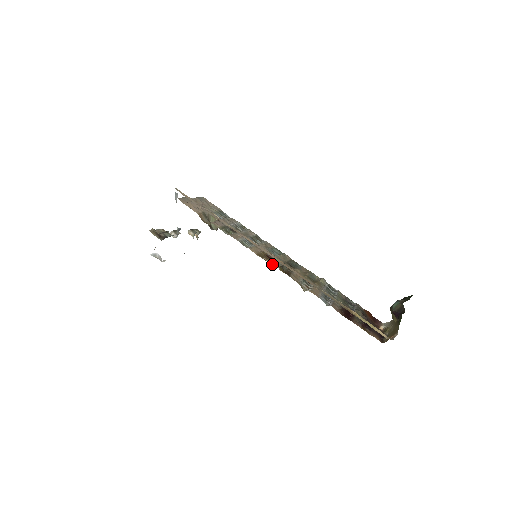
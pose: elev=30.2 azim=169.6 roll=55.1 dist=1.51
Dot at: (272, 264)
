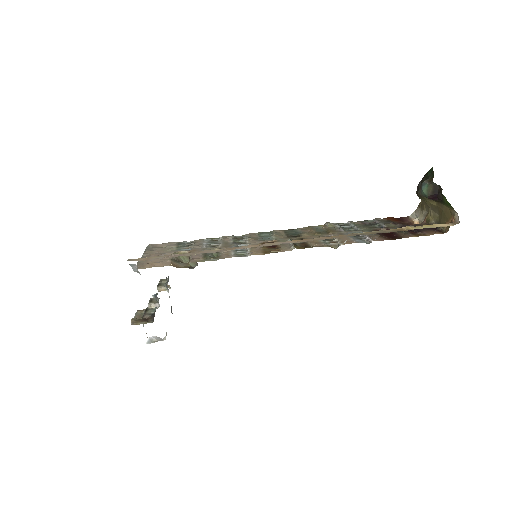
Dot at: (286, 250)
